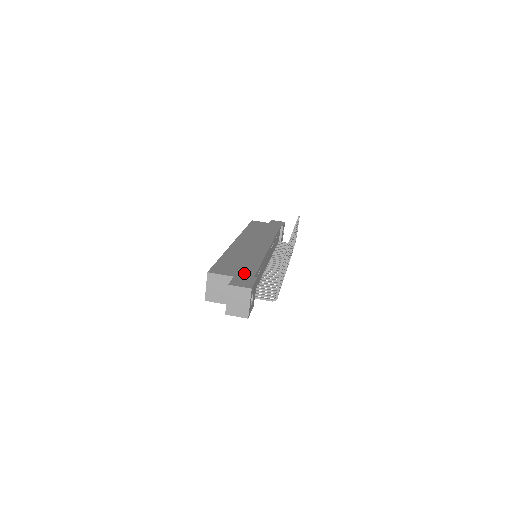
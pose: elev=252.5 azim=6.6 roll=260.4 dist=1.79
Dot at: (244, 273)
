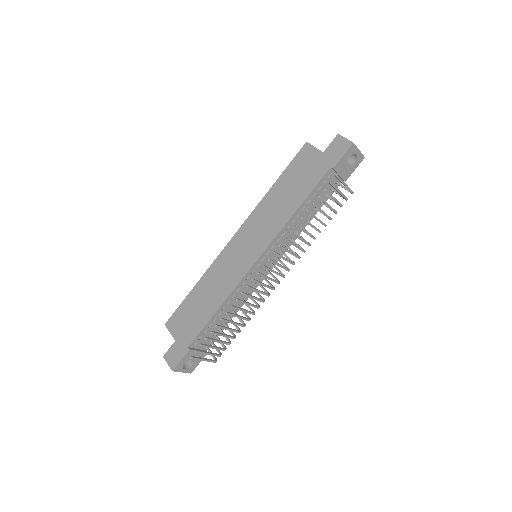
Dot at: (186, 336)
